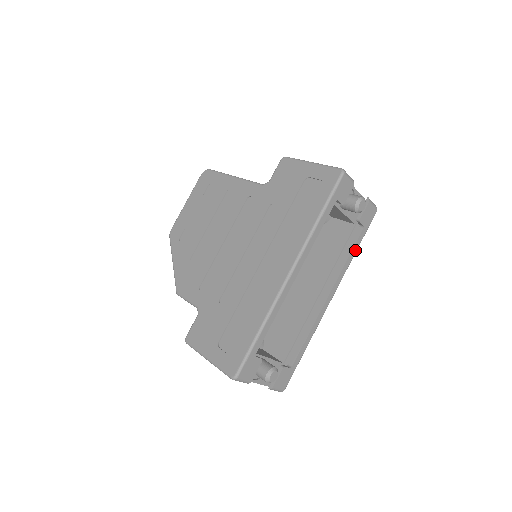
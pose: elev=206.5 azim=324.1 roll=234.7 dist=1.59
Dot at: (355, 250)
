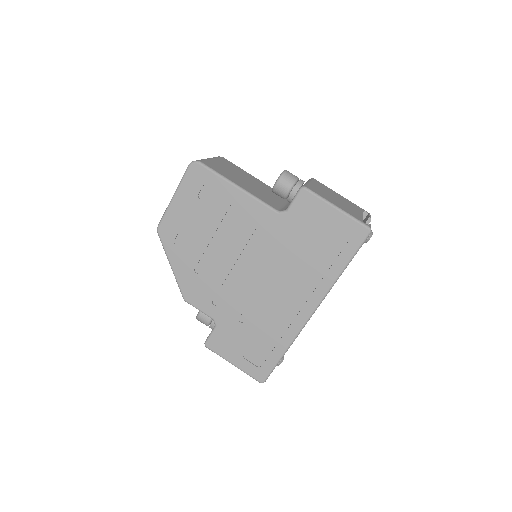
Dot at: occluded
